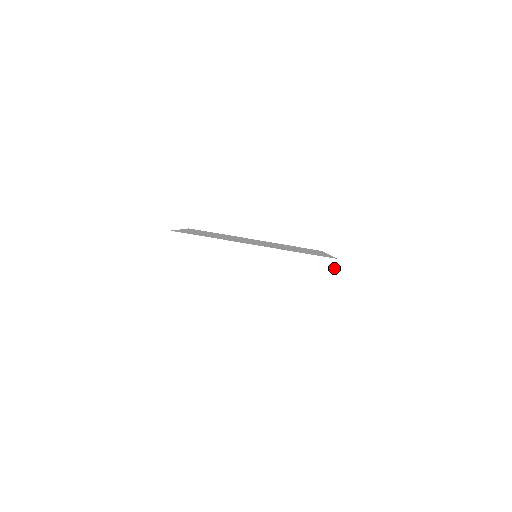
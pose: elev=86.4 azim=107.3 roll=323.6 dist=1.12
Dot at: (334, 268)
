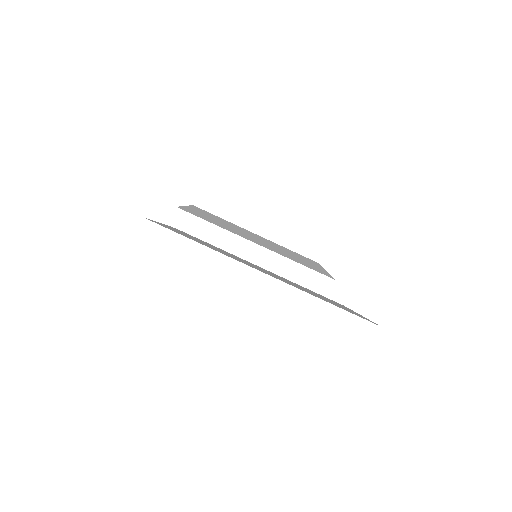
Dot at: (329, 287)
